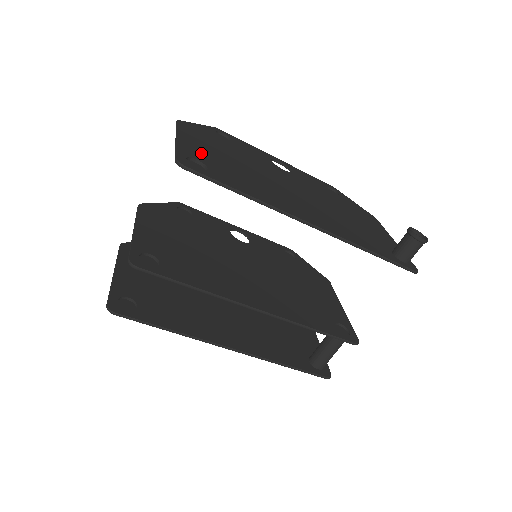
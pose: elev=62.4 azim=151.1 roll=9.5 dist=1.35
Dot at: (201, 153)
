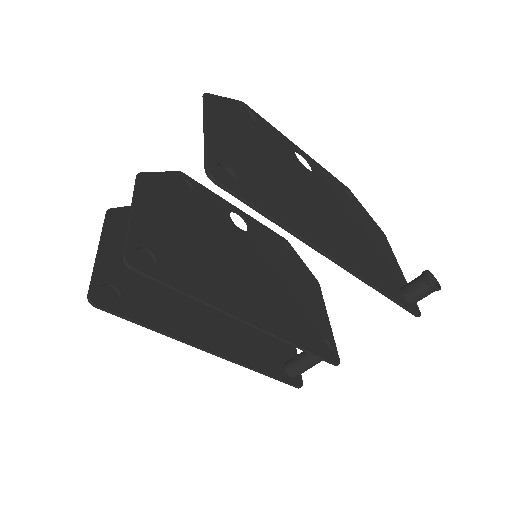
Dot at: (231, 152)
